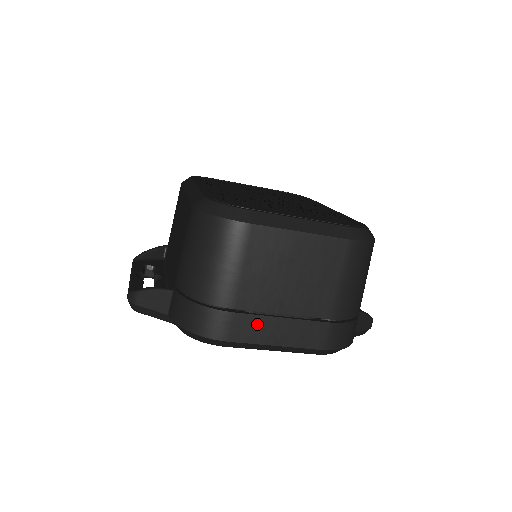
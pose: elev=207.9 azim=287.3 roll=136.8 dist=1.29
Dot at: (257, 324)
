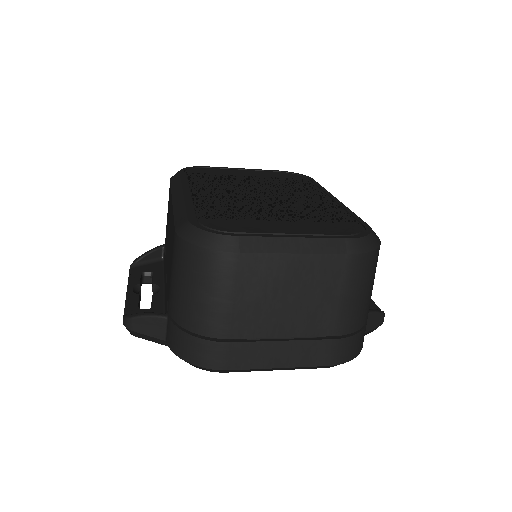
Dot at: (257, 350)
